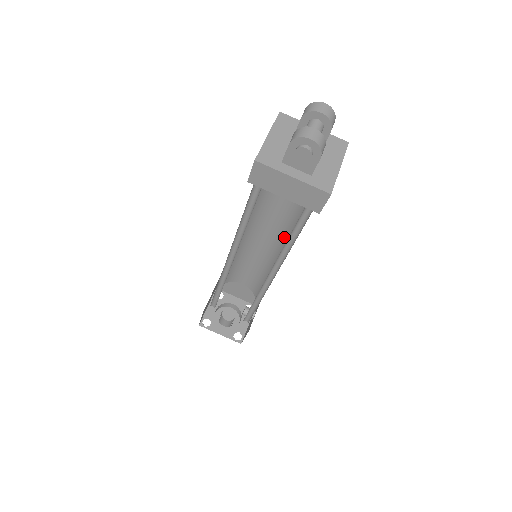
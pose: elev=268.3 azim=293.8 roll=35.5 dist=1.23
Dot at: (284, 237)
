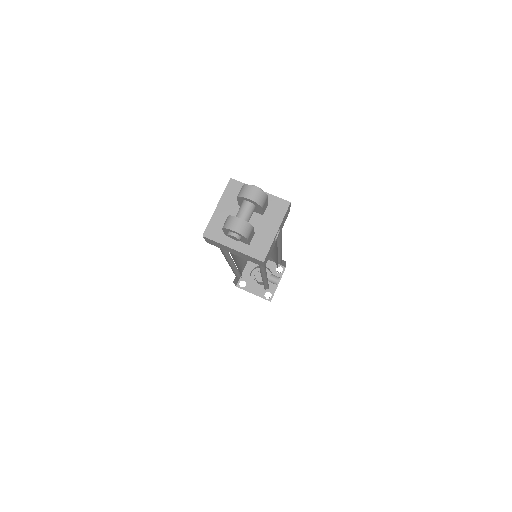
Dot at: occluded
